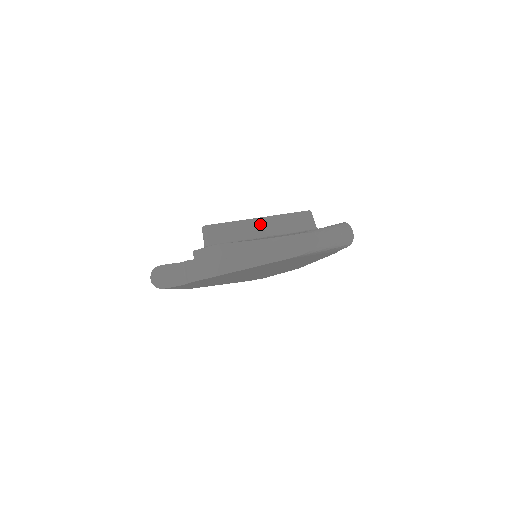
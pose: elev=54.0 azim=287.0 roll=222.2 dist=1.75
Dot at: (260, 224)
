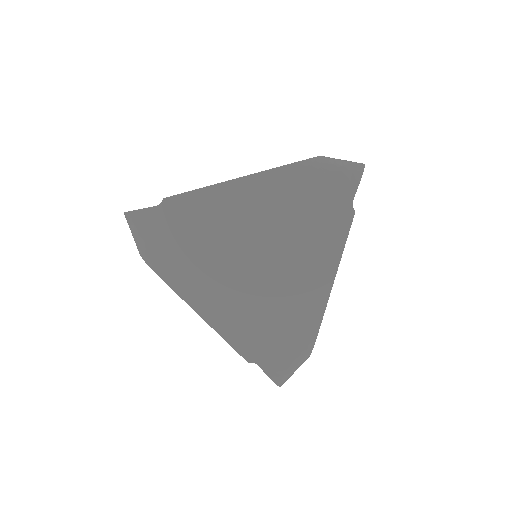
Dot at: occluded
